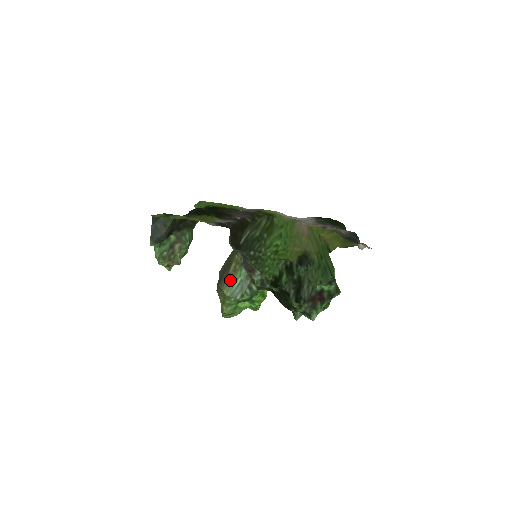
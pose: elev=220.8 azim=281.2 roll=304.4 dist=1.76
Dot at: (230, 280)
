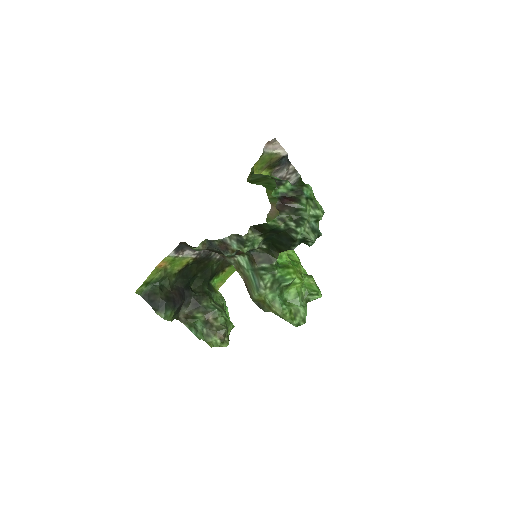
Dot at: (248, 284)
